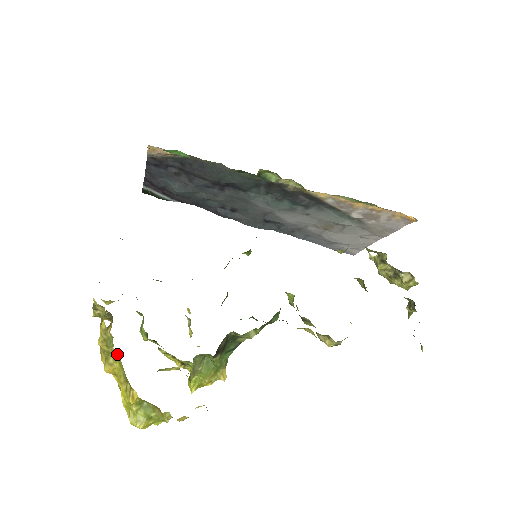
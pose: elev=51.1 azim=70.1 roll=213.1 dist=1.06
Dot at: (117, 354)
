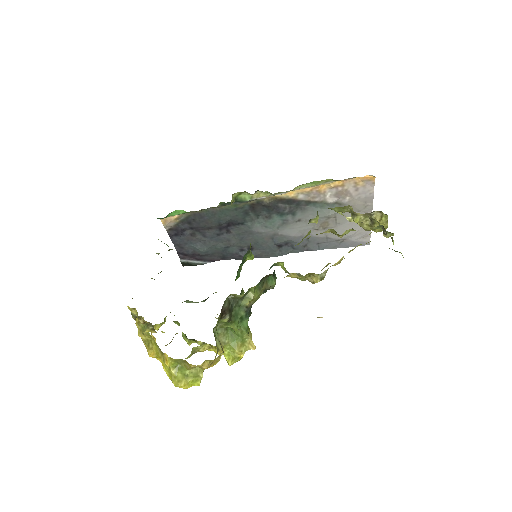
Dot at: (151, 337)
